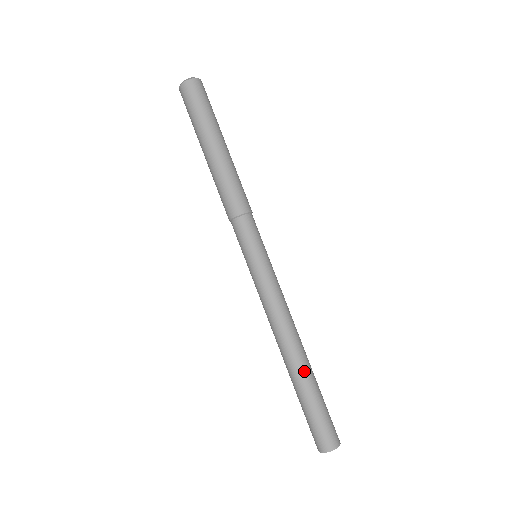
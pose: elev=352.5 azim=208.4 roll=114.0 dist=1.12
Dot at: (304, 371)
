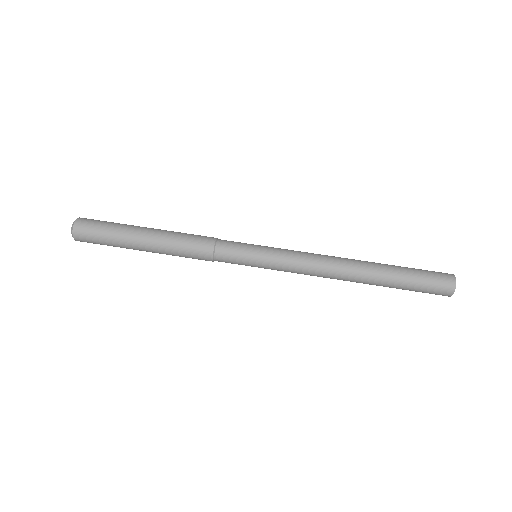
Dot at: (375, 263)
